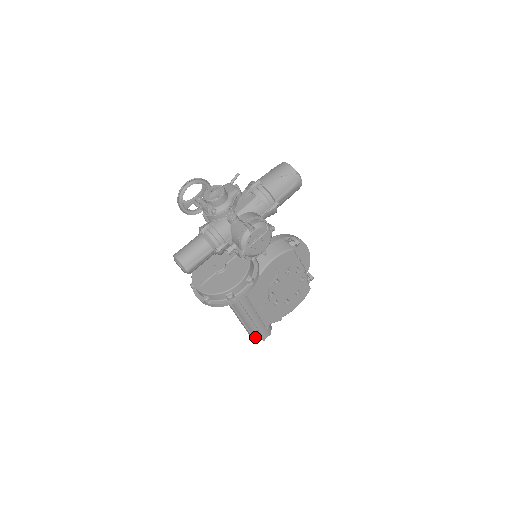
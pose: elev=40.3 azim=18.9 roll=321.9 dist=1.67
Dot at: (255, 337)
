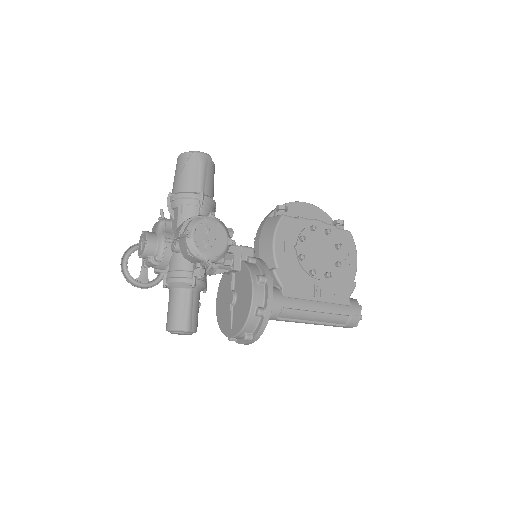
Dot at: (350, 324)
